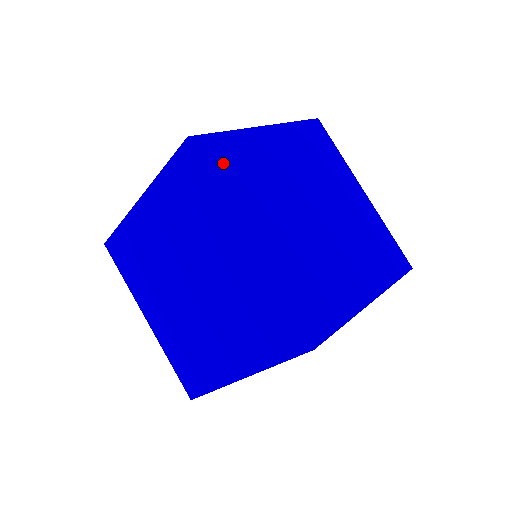
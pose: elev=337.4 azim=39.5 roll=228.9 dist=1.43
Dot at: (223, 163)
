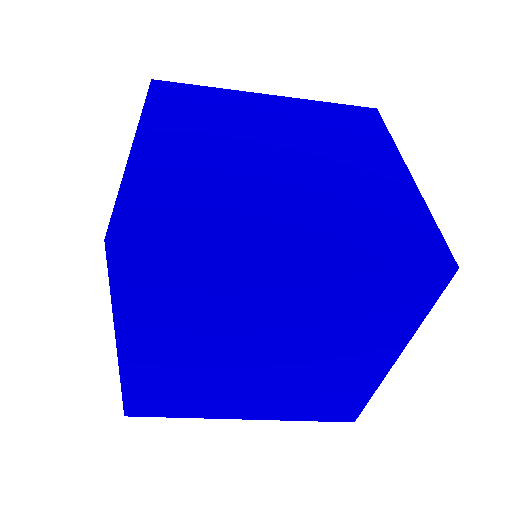
Dot at: occluded
